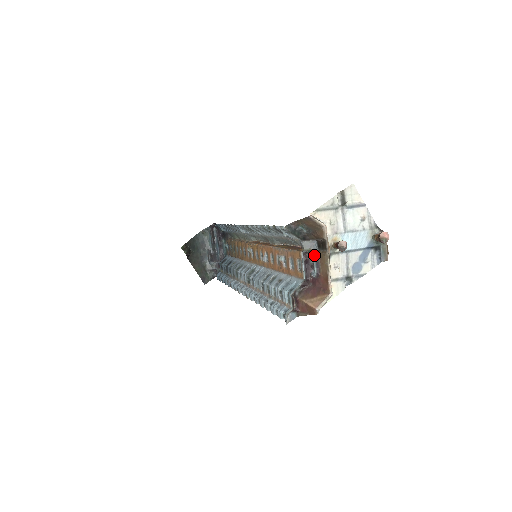
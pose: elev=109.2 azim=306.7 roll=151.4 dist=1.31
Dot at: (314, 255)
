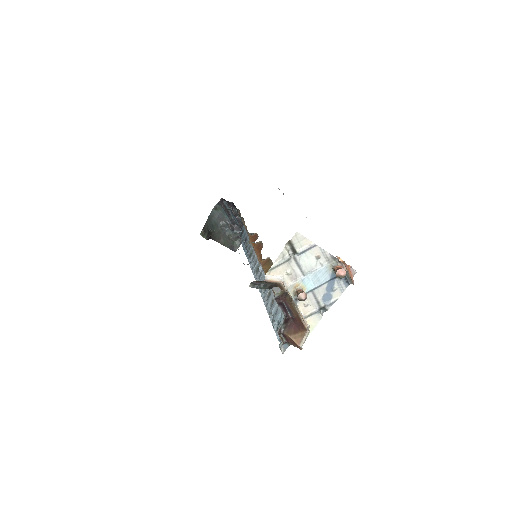
Dot at: (284, 300)
